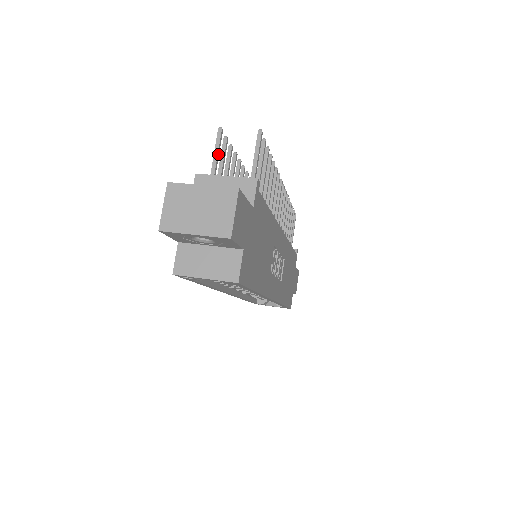
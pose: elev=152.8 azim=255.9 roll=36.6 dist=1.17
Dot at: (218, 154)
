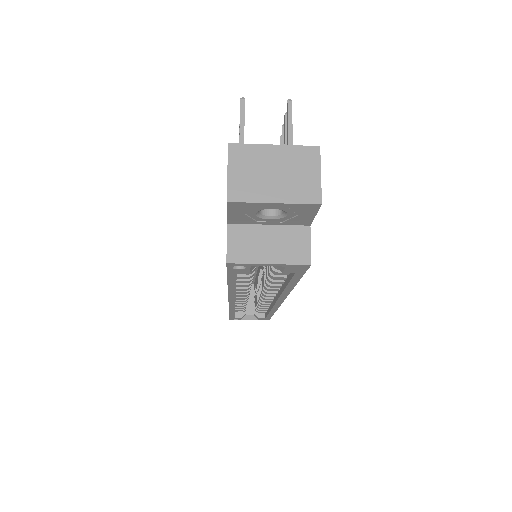
Dot at: occluded
